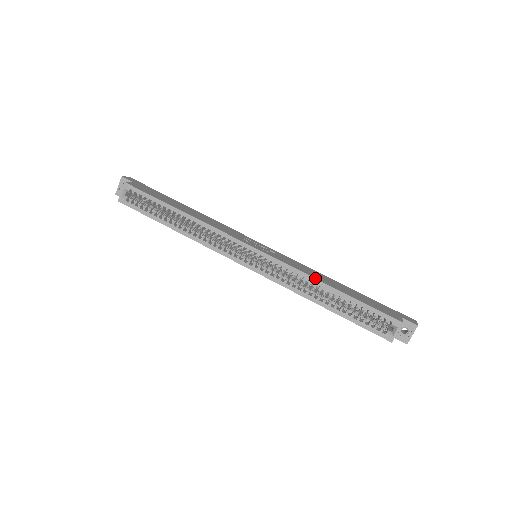
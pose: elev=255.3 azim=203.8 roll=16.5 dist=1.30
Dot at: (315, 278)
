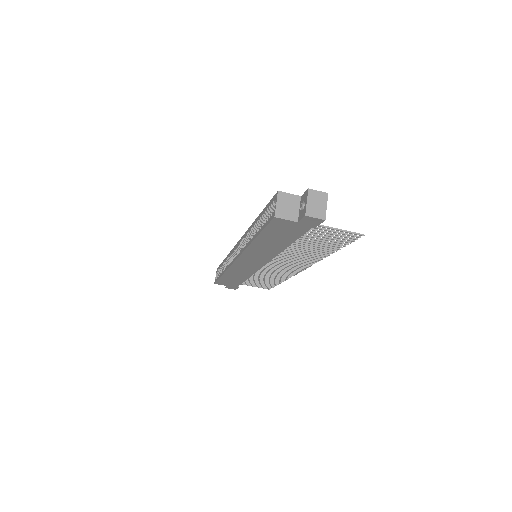
Dot at: (252, 224)
